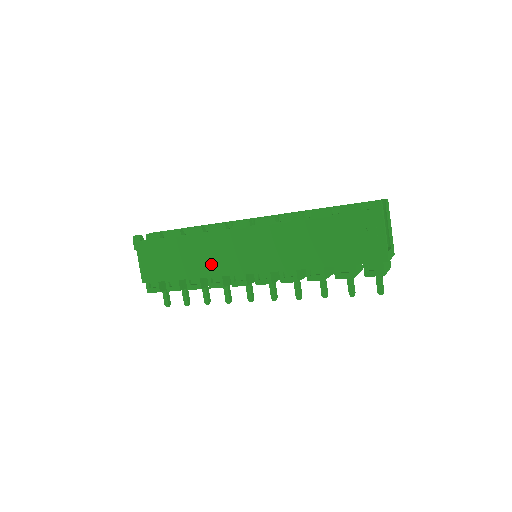
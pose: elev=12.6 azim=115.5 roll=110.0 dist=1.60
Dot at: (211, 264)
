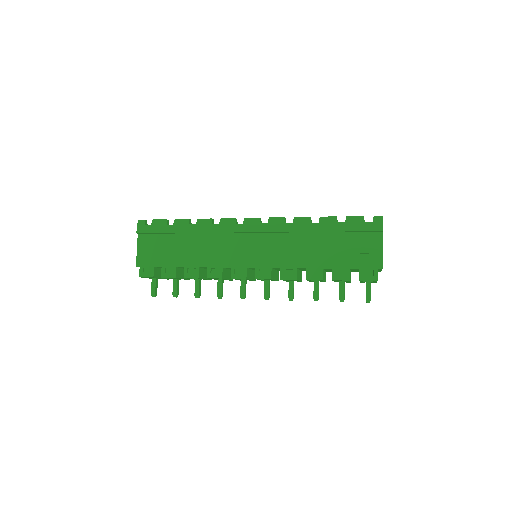
Dot at: (214, 255)
